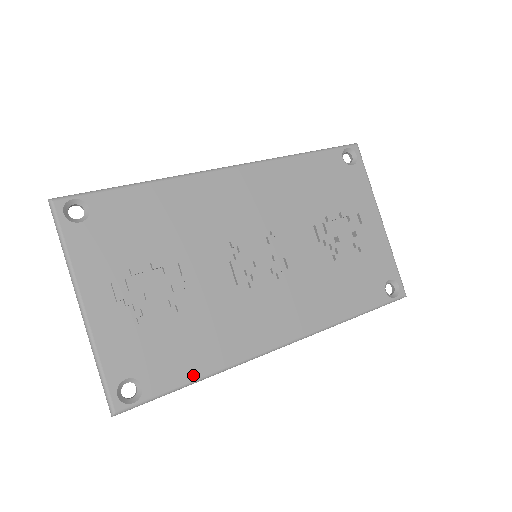
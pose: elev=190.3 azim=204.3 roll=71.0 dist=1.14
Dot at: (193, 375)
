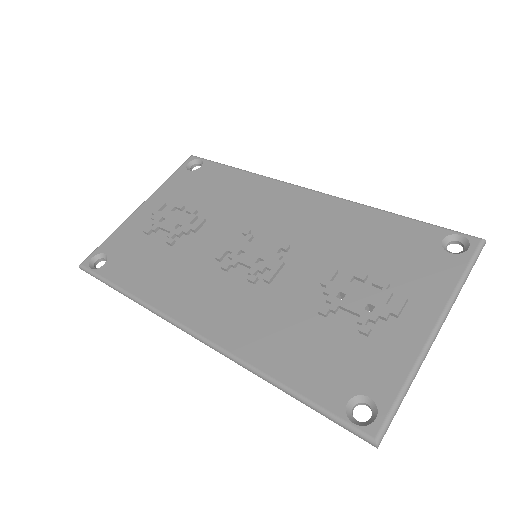
Dot at: (126, 285)
